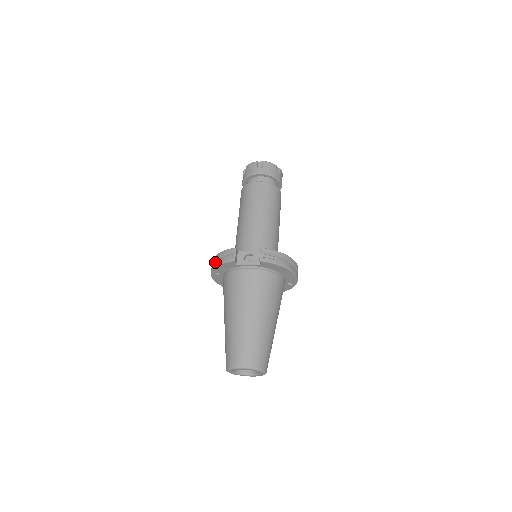
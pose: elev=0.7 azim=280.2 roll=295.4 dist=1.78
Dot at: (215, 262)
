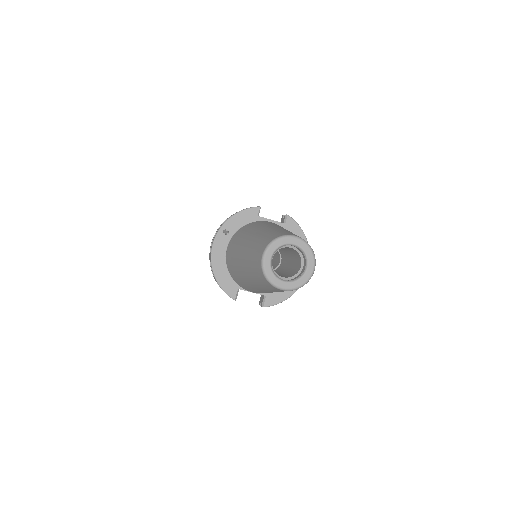
Dot at: occluded
